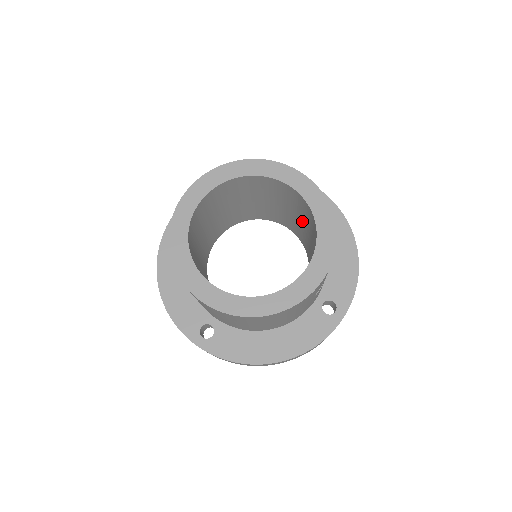
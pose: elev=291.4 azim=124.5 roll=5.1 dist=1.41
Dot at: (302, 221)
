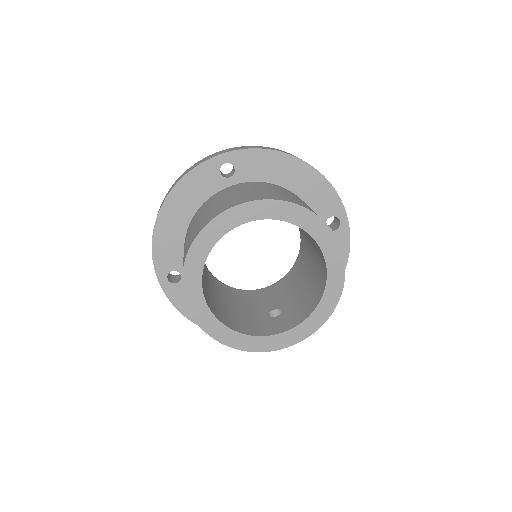
Dot at: (312, 264)
